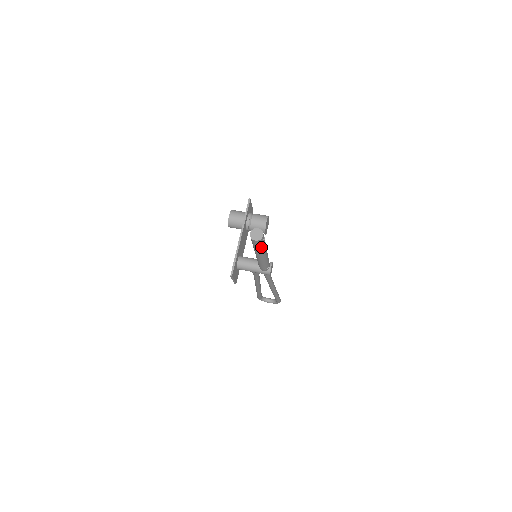
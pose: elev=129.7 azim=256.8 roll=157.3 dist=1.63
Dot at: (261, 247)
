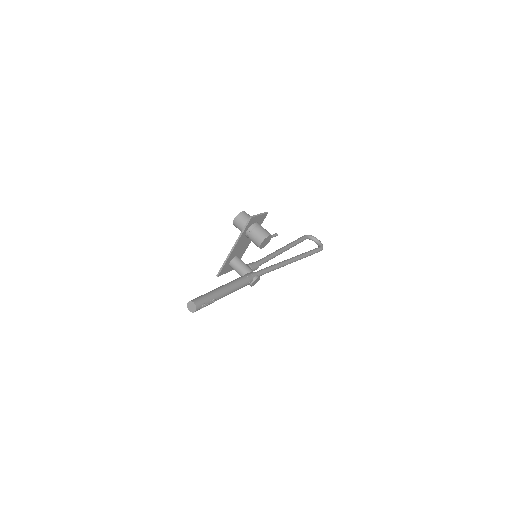
Dot at: occluded
